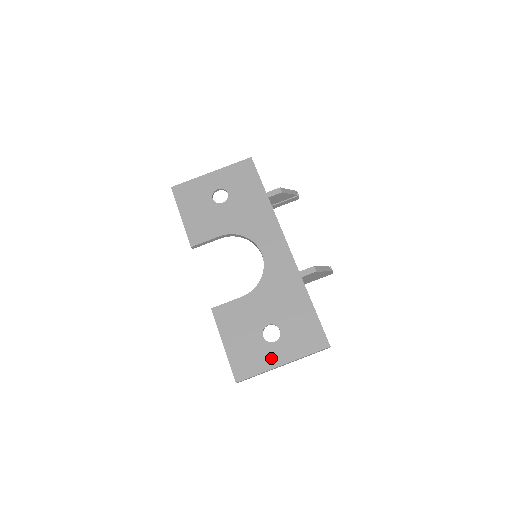
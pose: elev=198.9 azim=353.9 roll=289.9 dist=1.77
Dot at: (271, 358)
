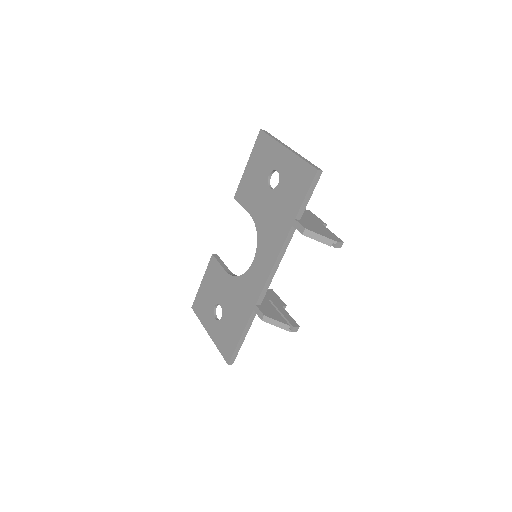
Dot at: (208, 323)
